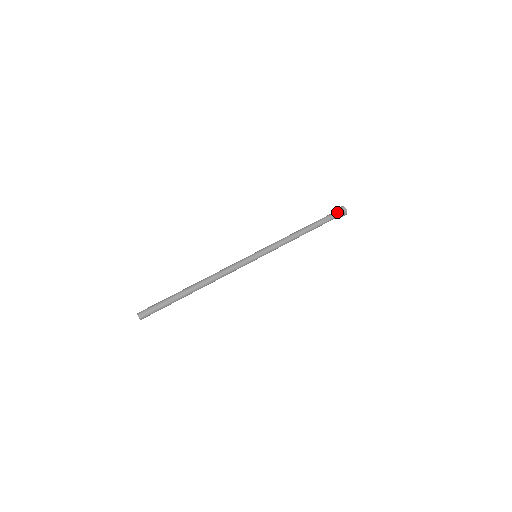
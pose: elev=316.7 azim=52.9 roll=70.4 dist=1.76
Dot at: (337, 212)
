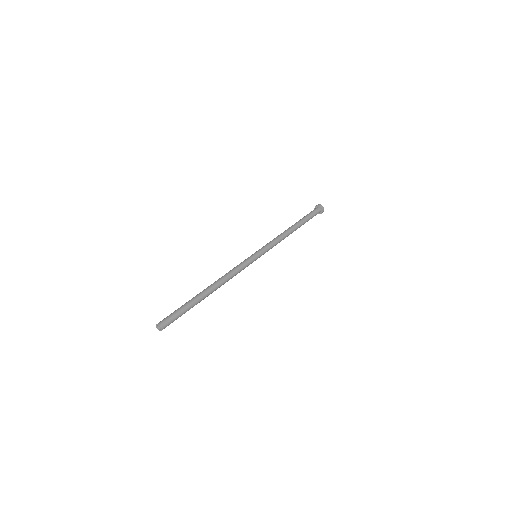
Dot at: (317, 211)
